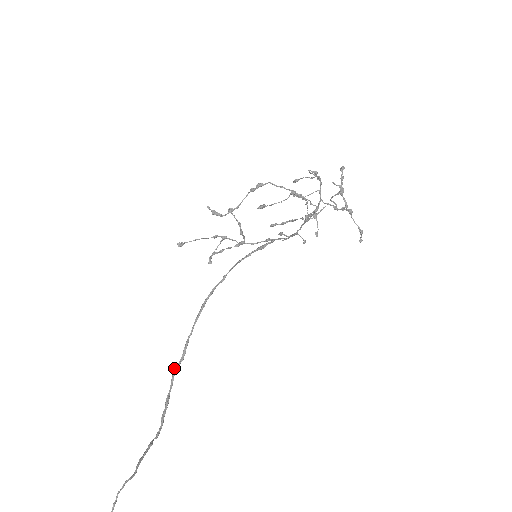
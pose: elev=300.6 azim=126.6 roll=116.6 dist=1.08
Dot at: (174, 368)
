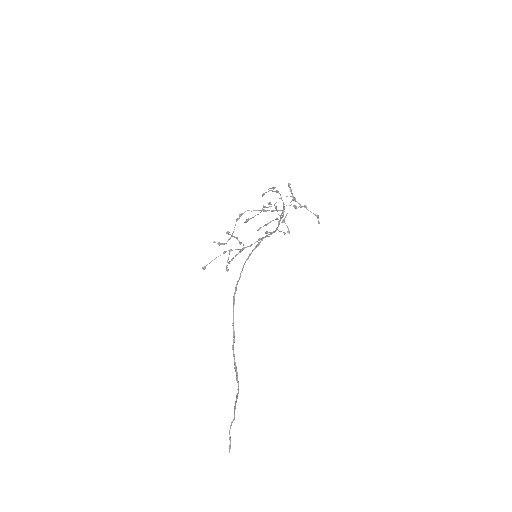
Dot at: (232, 347)
